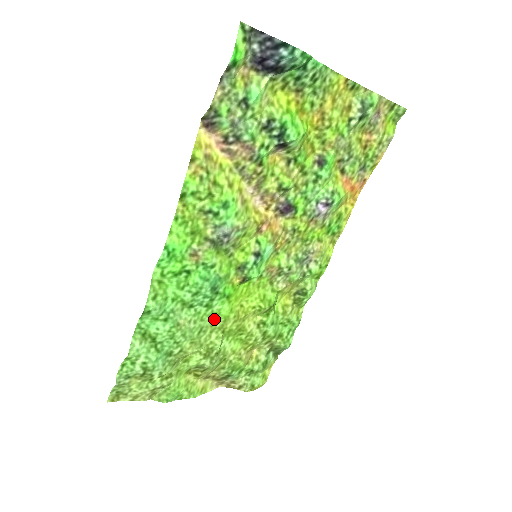
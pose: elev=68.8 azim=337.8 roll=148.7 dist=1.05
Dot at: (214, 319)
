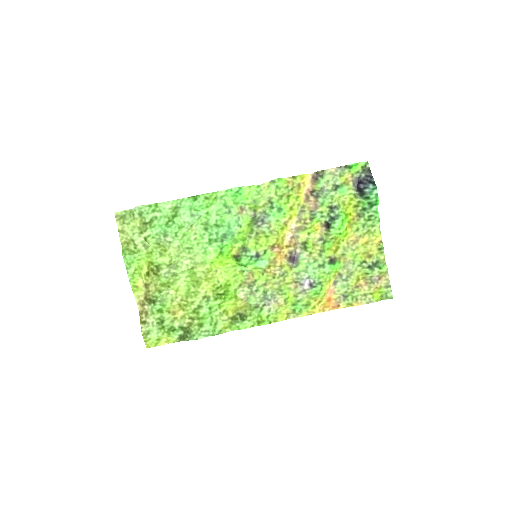
Dot at: (201, 254)
